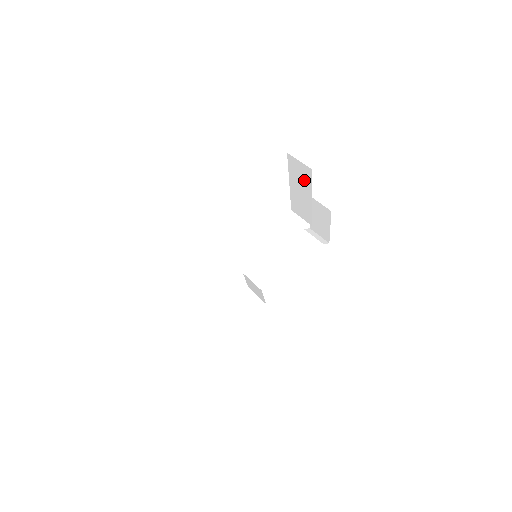
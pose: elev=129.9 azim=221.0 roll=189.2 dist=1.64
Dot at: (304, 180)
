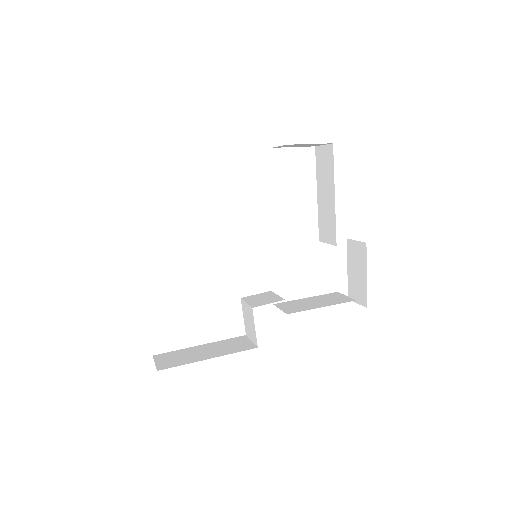
Dot at: (328, 171)
